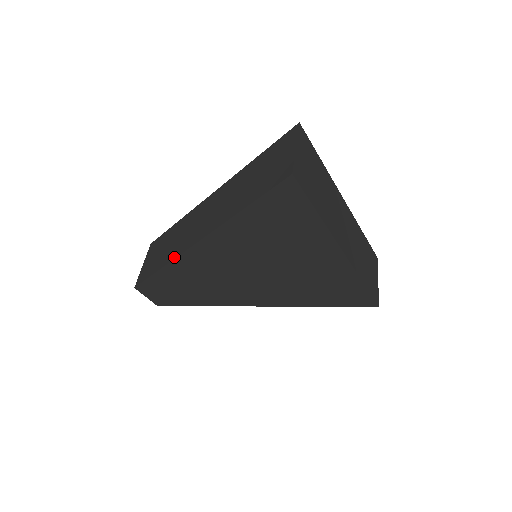
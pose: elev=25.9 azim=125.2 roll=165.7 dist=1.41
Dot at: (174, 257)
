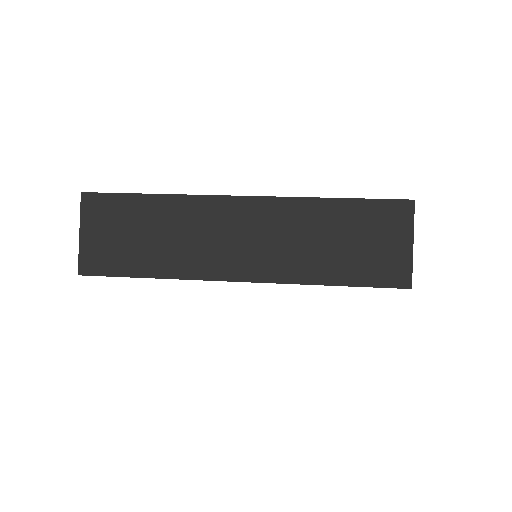
Dot at: (184, 276)
